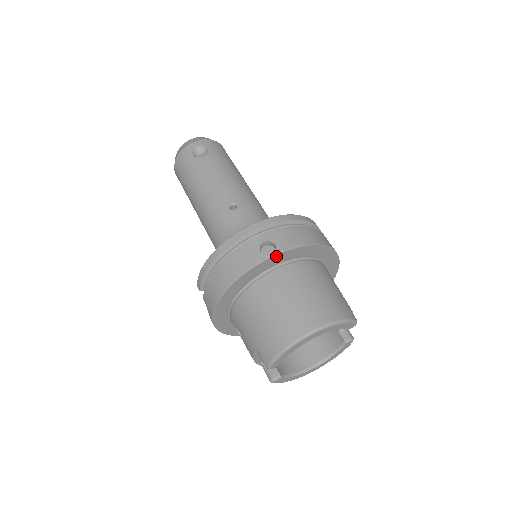
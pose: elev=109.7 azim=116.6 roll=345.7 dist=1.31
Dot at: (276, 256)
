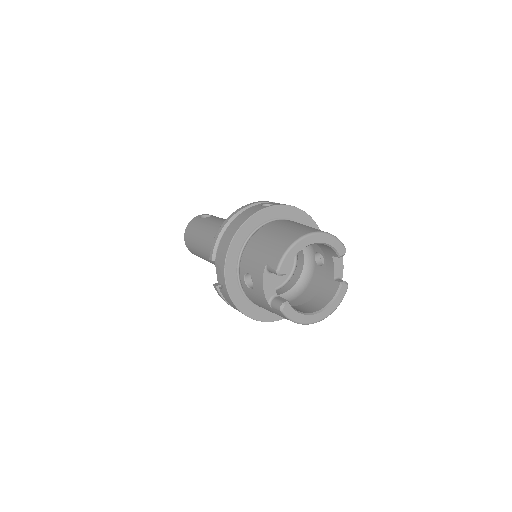
Dot at: (275, 207)
